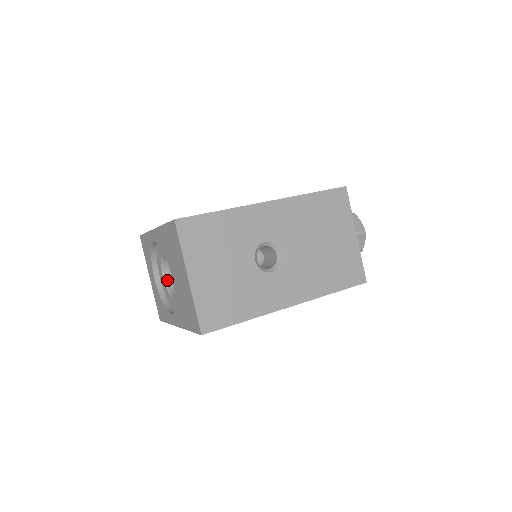
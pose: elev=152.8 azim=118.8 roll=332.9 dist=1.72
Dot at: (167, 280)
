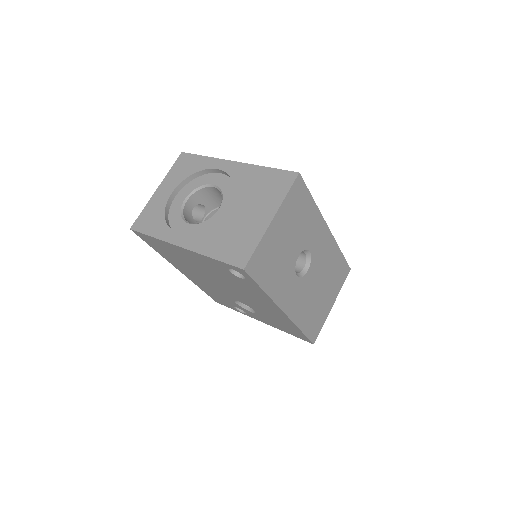
Dot at: (186, 205)
